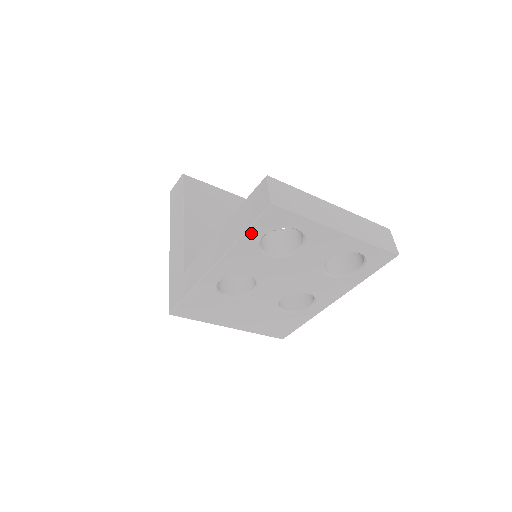
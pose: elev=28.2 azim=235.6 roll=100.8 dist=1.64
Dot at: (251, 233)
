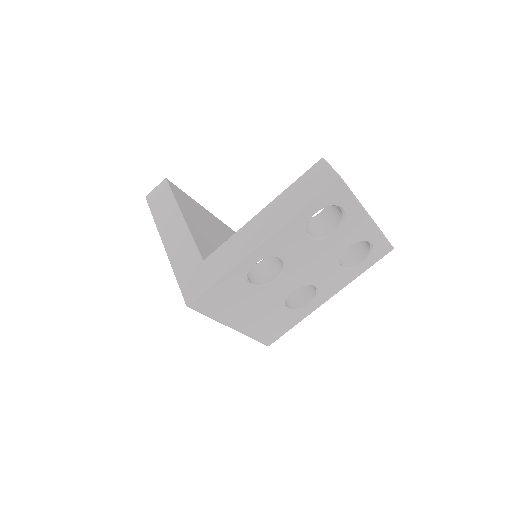
Dot at: (309, 207)
